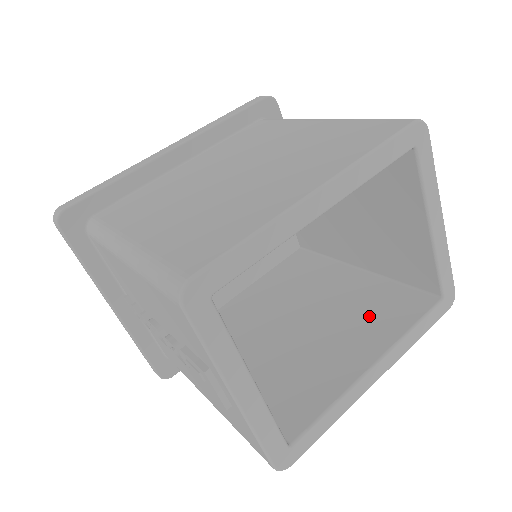
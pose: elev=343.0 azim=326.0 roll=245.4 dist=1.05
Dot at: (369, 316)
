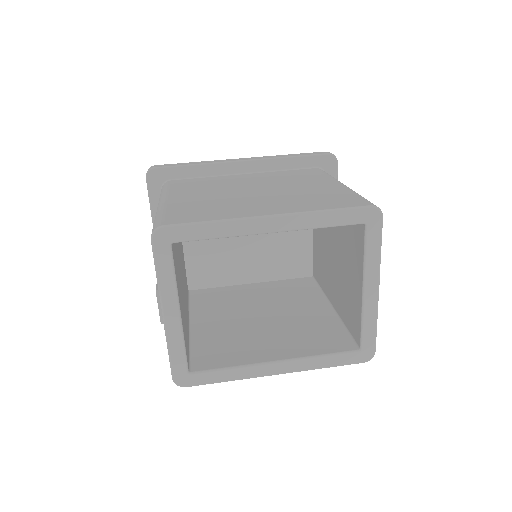
Dot at: (305, 335)
